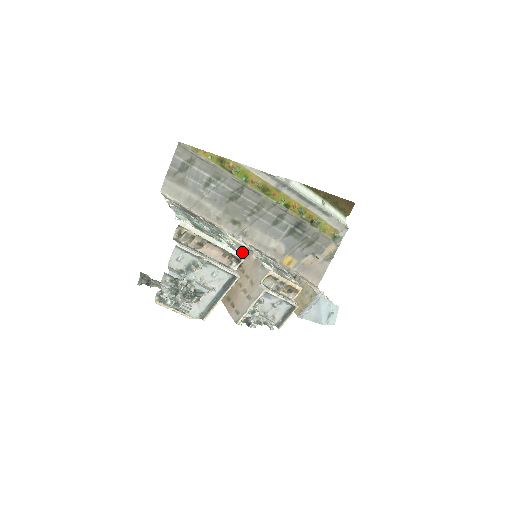
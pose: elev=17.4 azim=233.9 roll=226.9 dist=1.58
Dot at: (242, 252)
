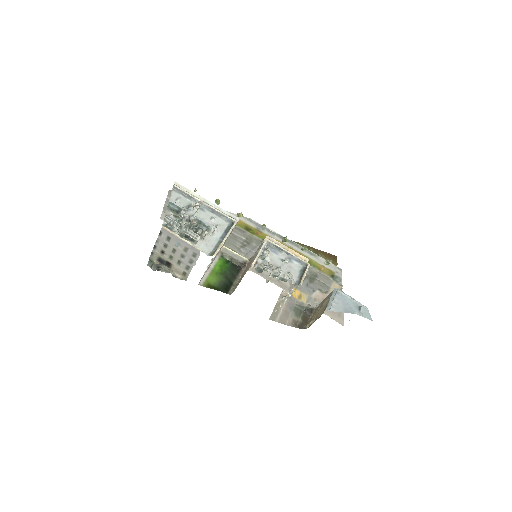
Dot at: occluded
